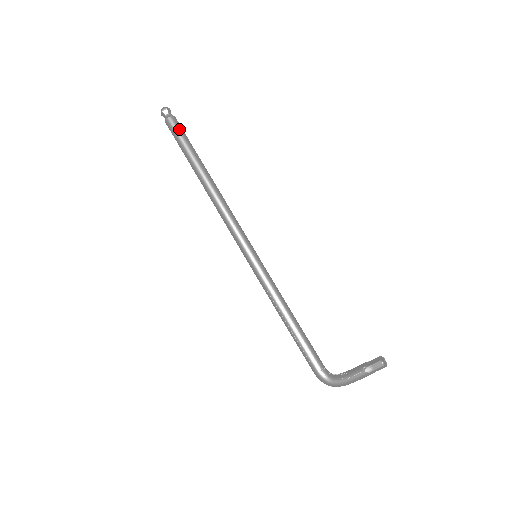
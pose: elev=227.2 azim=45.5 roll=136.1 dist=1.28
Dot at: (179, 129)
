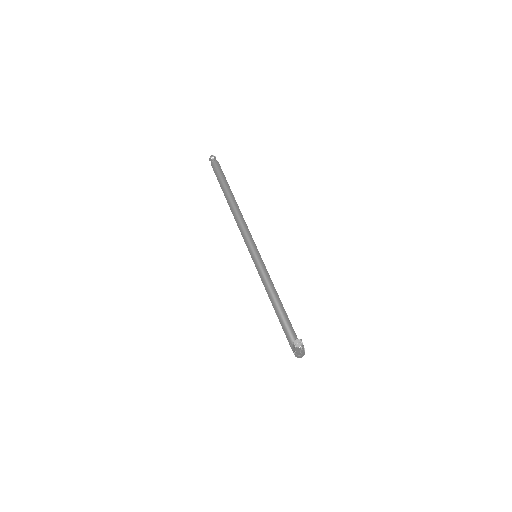
Dot at: (216, 170)
